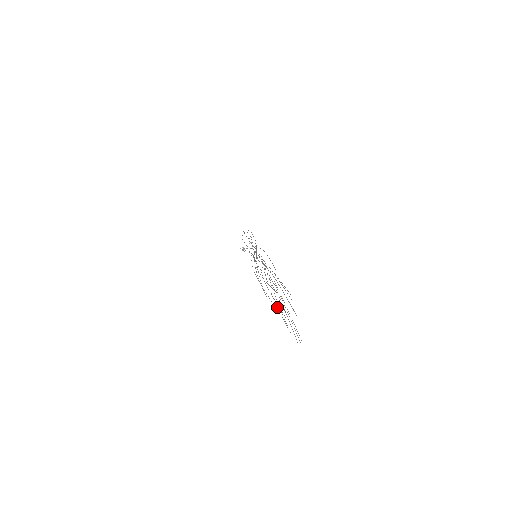
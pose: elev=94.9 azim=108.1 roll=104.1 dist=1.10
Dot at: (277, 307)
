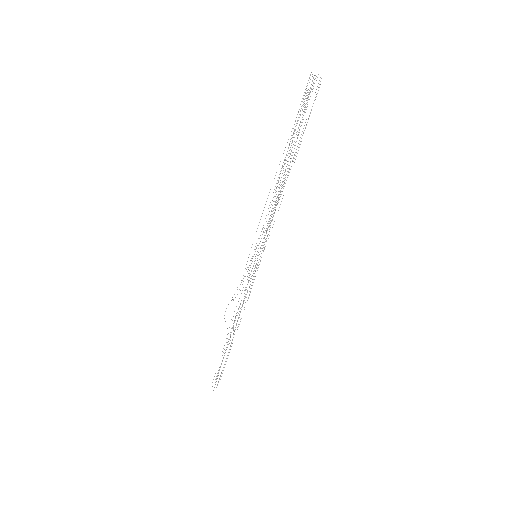
Dot at: occluded
